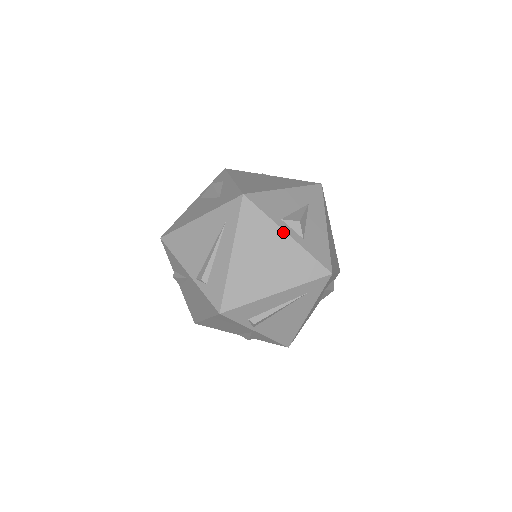
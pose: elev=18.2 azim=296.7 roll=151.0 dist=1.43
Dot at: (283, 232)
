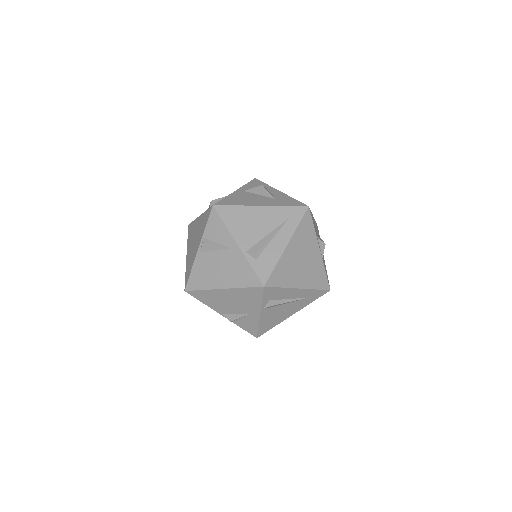
Dot at: (318, 246)
